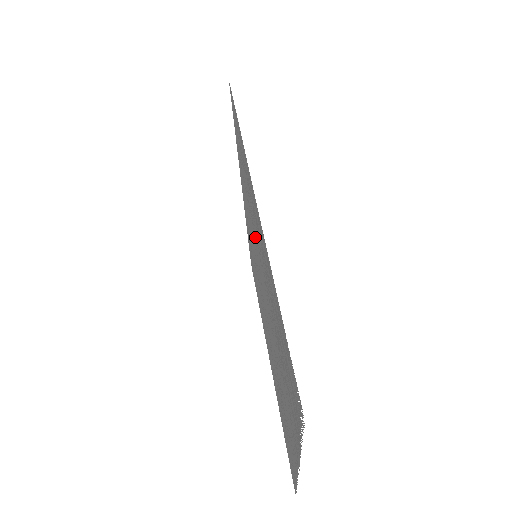
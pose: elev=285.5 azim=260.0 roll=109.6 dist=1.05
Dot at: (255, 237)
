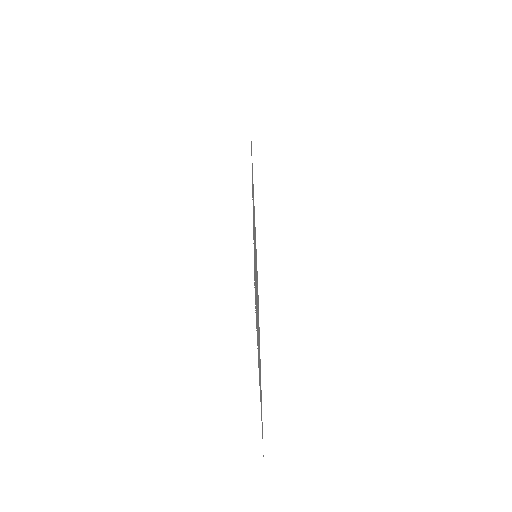
Dot at: occluded
